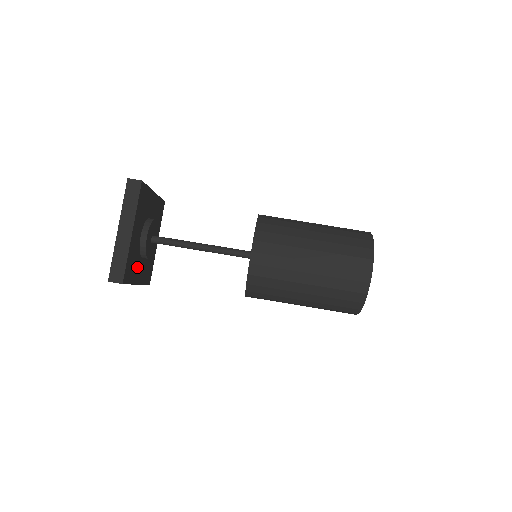
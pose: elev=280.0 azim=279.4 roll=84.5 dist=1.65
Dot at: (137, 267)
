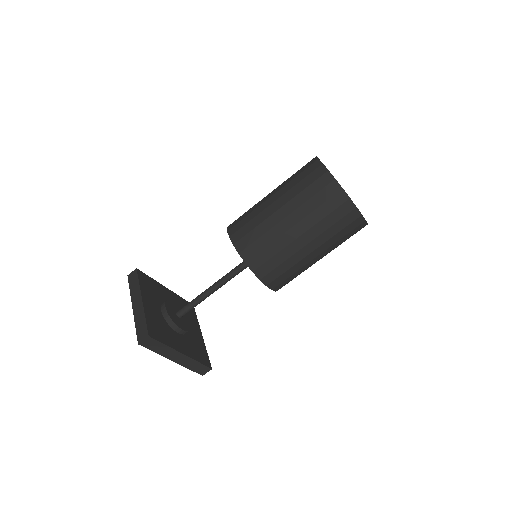
Dot at: (194, 337)
